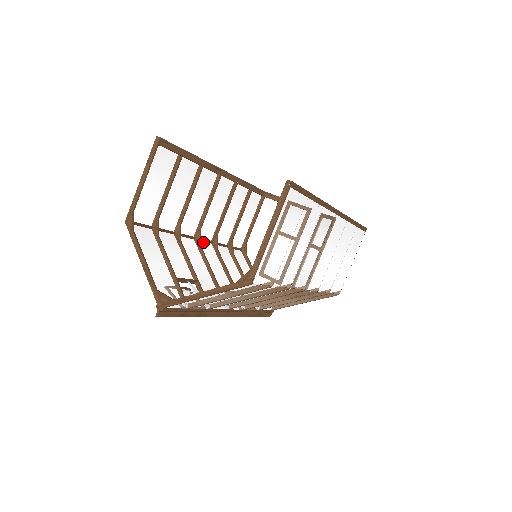
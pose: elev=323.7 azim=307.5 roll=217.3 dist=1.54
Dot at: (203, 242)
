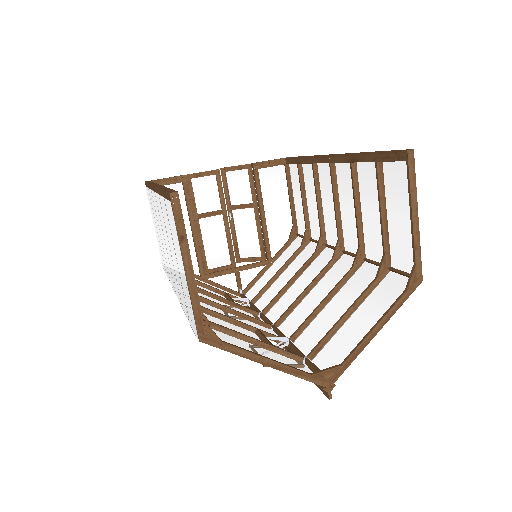
Dot at: occluded
